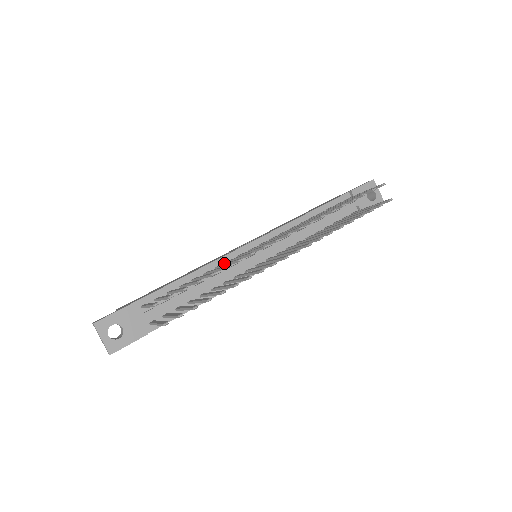
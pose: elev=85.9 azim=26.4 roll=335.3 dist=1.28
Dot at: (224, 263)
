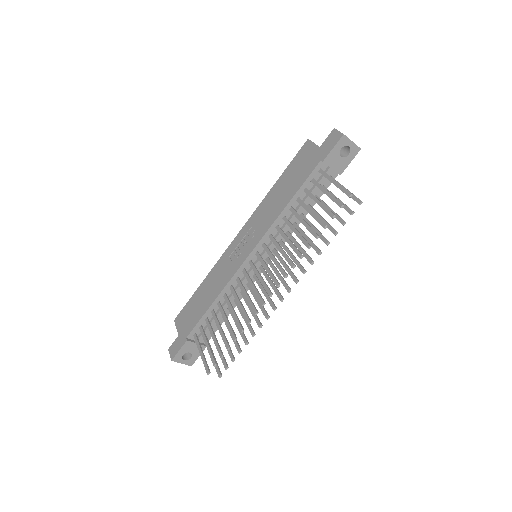
Dot at: (234, 281)
